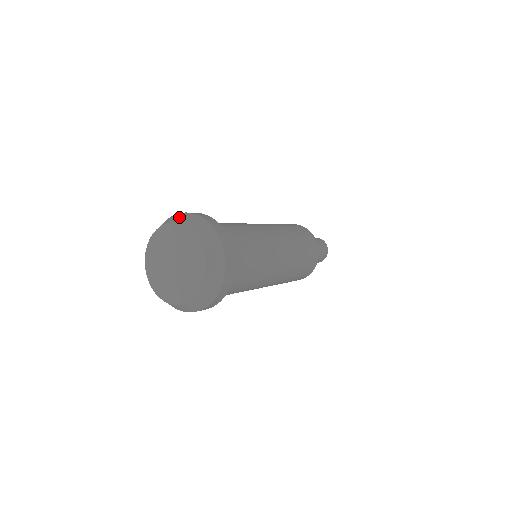
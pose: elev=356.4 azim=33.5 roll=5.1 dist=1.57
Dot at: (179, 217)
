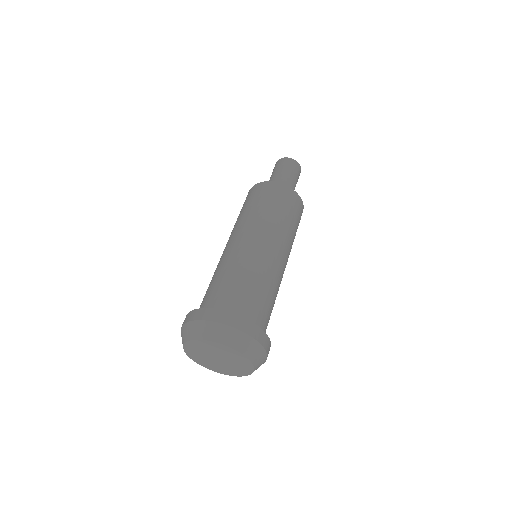
Dot at: (226, 336)
